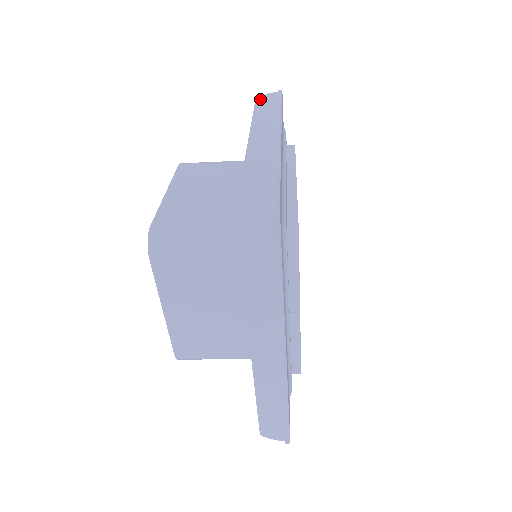
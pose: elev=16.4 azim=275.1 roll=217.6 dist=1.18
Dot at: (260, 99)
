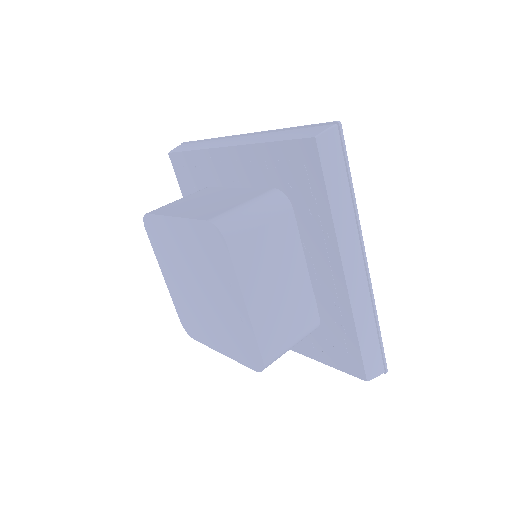
Dot at: (325, 151)
